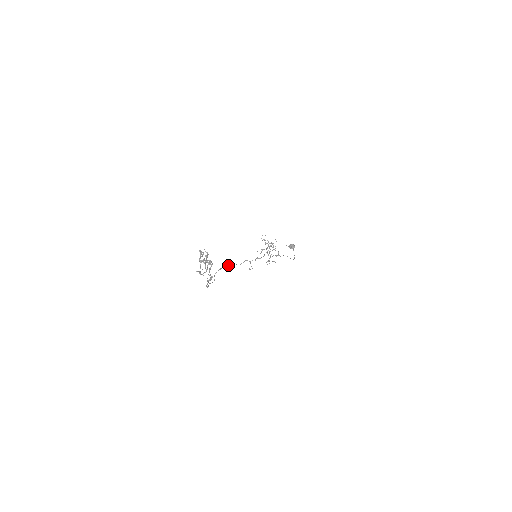
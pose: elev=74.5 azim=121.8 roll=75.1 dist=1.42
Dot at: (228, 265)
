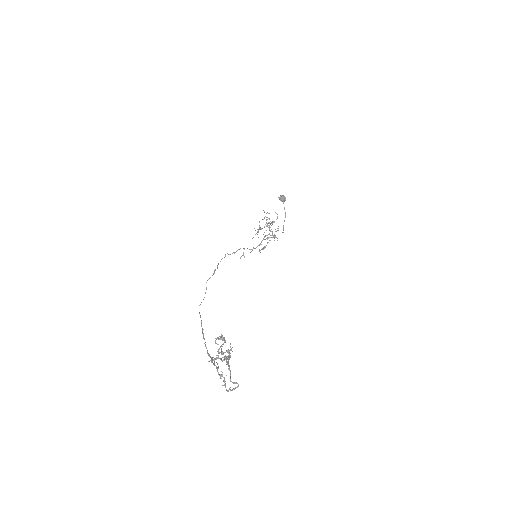
Dot at: occluded
